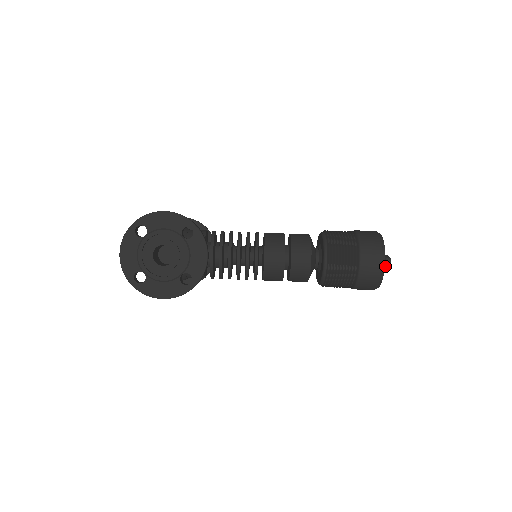
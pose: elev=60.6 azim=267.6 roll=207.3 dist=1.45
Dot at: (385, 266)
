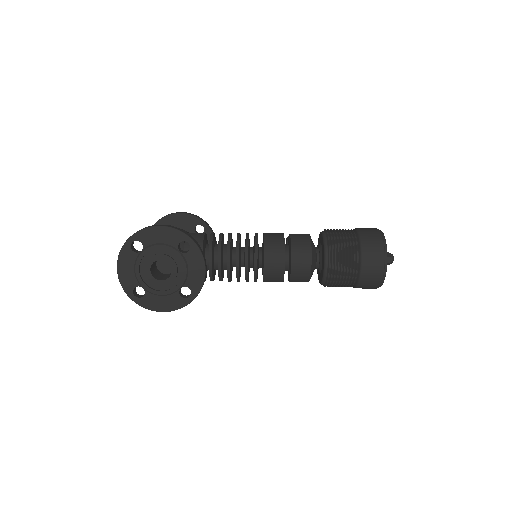
Dot at: (387, 264)
